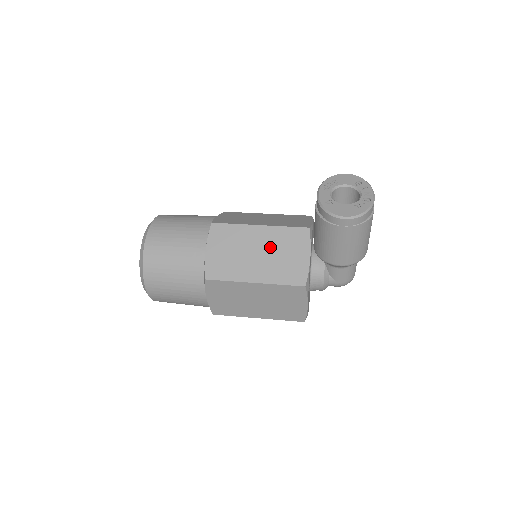
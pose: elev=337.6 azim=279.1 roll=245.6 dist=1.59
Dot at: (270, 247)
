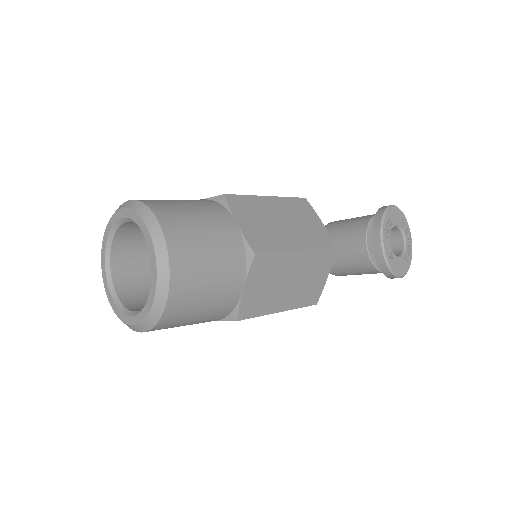
Dot at: (302, 273)
